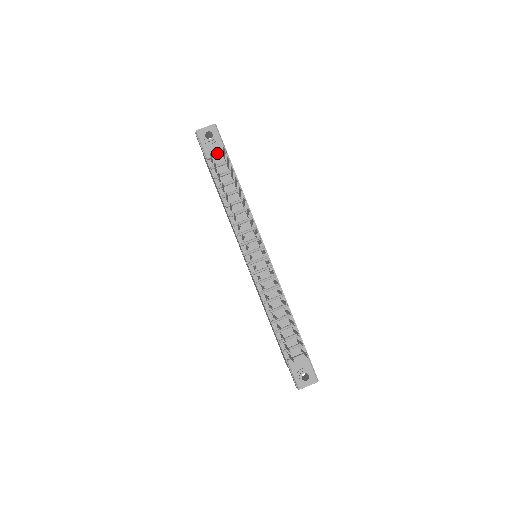
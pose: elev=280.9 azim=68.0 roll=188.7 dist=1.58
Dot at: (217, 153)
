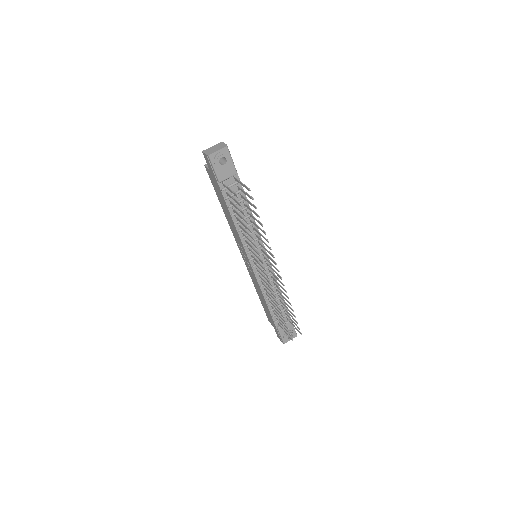
Dot at: (229, 176)
